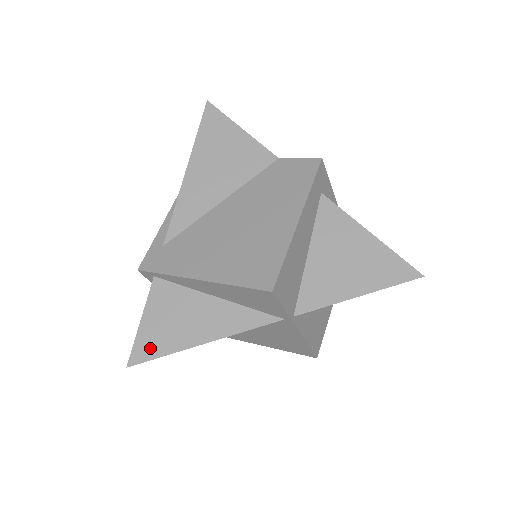
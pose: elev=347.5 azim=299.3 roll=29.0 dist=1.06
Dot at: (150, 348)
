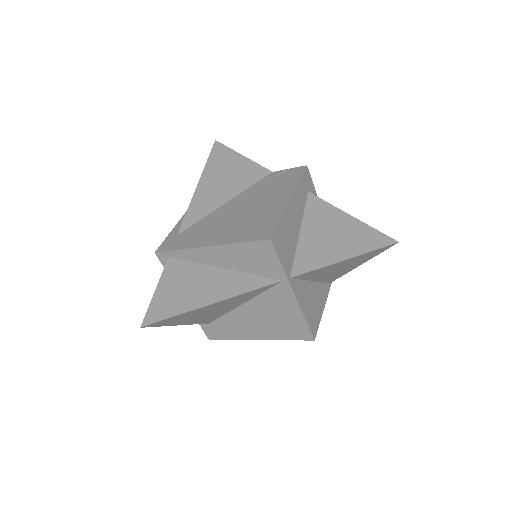
Dot at: (163, 311)
